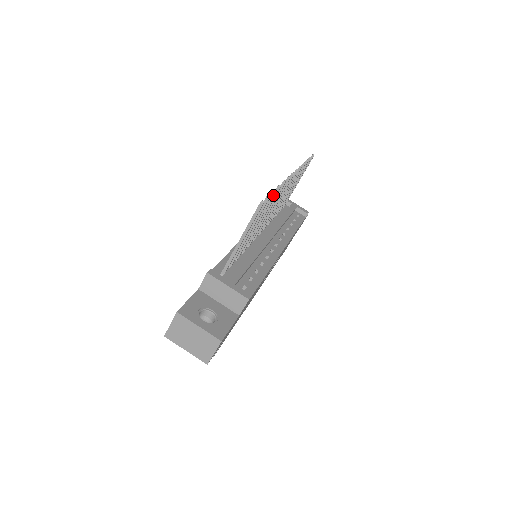
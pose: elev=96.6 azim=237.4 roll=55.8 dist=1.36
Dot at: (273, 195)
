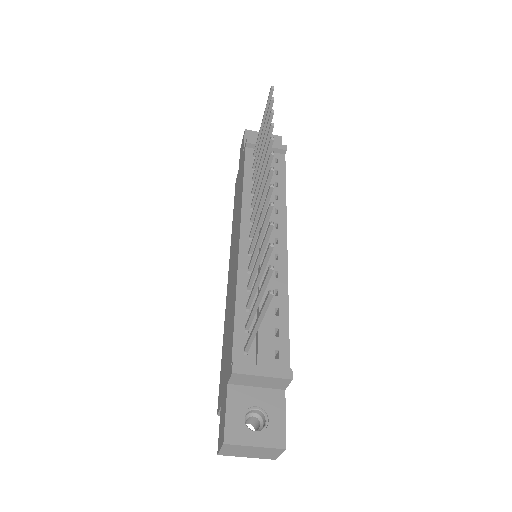
Dot at: (272, 250)
